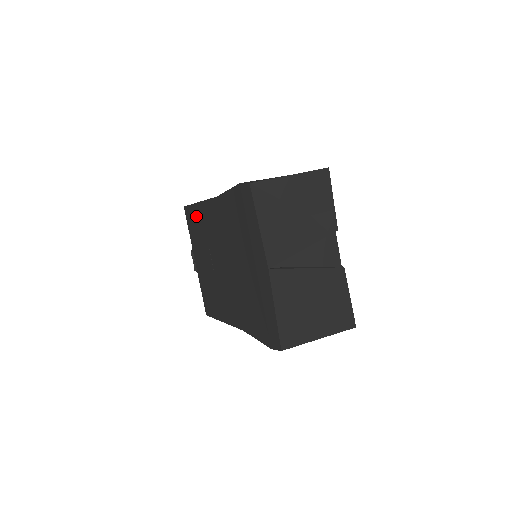
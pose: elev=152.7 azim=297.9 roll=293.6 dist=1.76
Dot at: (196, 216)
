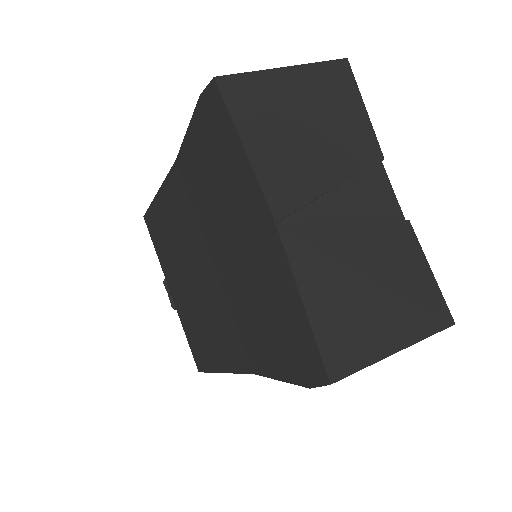
Dot at: (158, 218)
